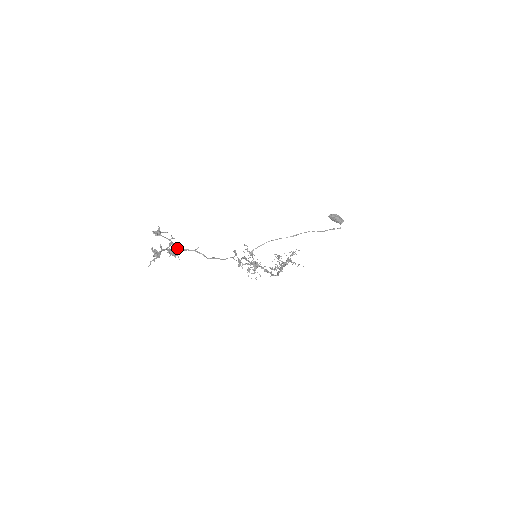
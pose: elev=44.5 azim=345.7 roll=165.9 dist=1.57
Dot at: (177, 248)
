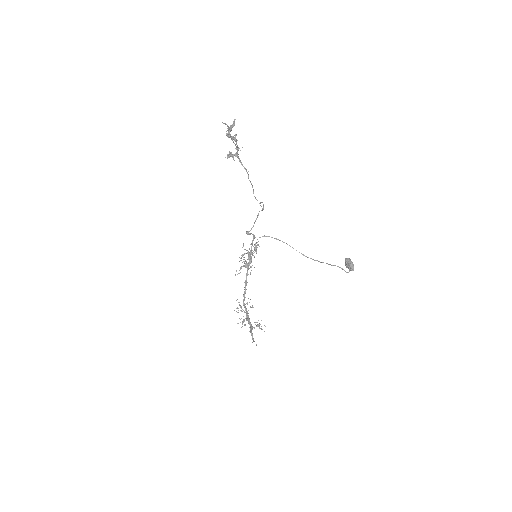
Dot at: (237, 155)
